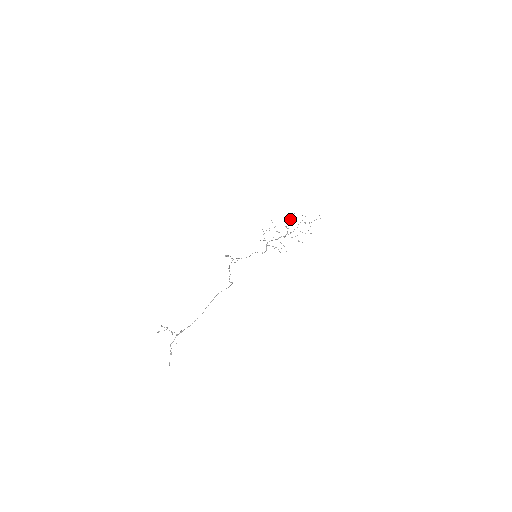
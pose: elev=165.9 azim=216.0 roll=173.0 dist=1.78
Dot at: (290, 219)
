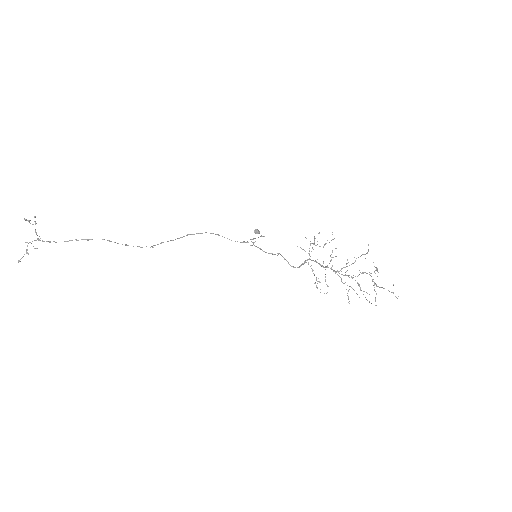
Dot at: (360, 256)
